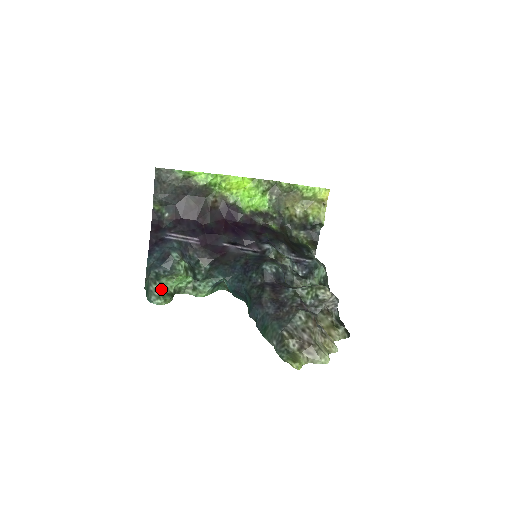
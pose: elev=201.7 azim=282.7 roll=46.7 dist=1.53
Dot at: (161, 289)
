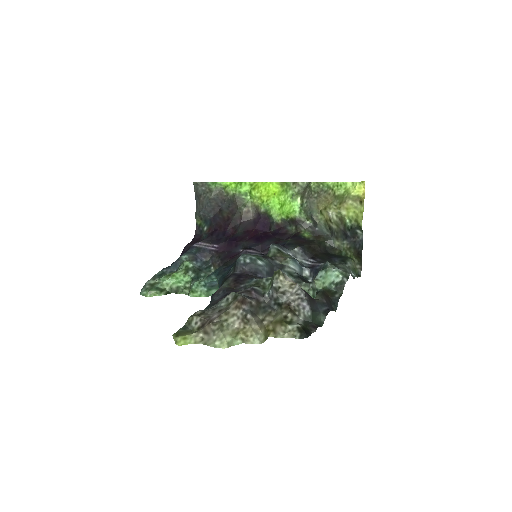
Dot at: (155, 284)
